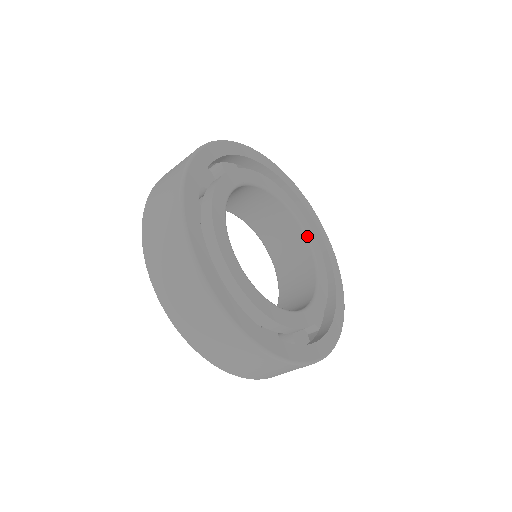
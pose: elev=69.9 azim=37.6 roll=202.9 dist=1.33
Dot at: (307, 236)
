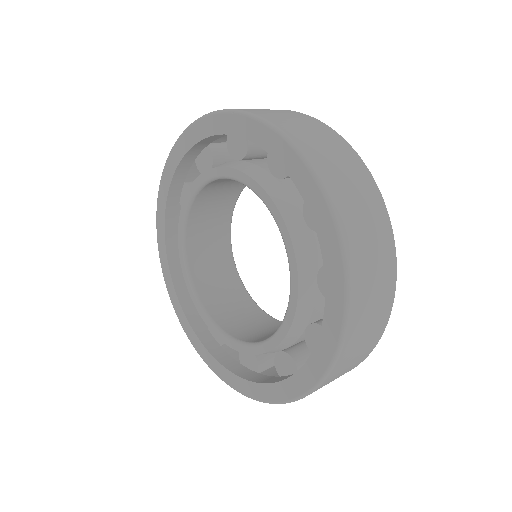
Dot at: (277, 320)
